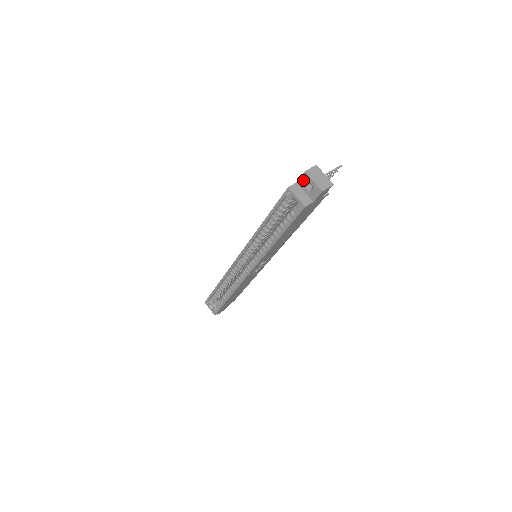
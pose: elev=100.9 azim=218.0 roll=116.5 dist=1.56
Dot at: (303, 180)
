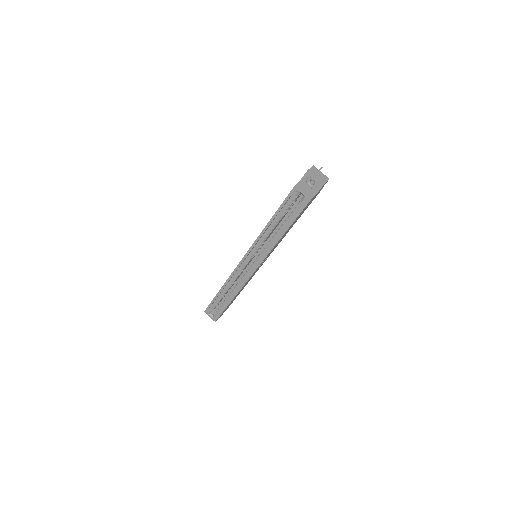
Dot at: (306, 178)
